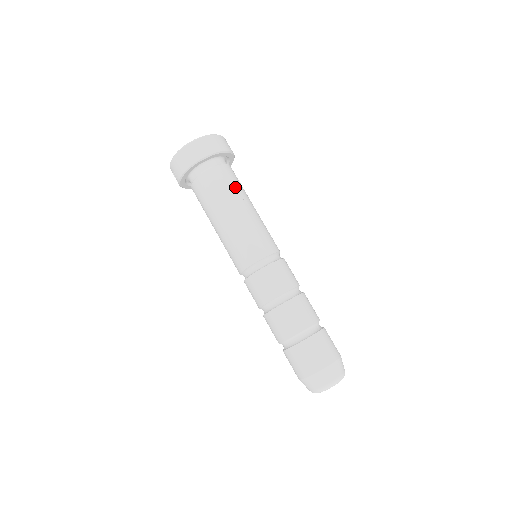
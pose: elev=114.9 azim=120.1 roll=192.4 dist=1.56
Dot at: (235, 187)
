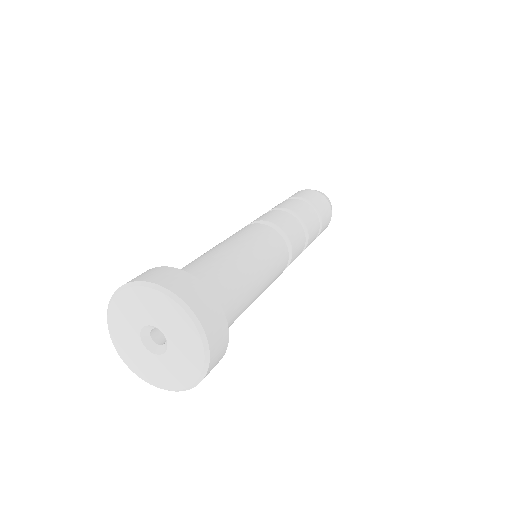
Dot at: (239, 284)
